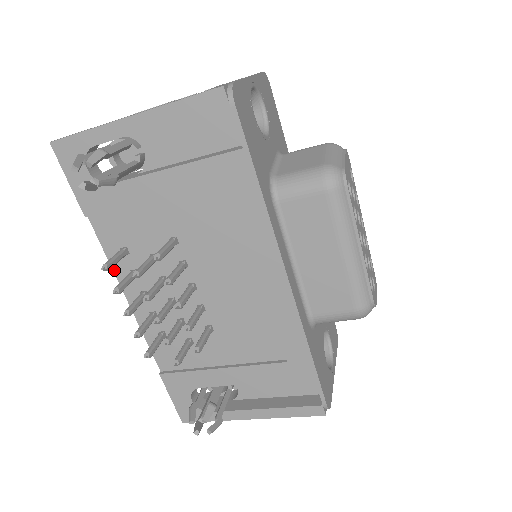
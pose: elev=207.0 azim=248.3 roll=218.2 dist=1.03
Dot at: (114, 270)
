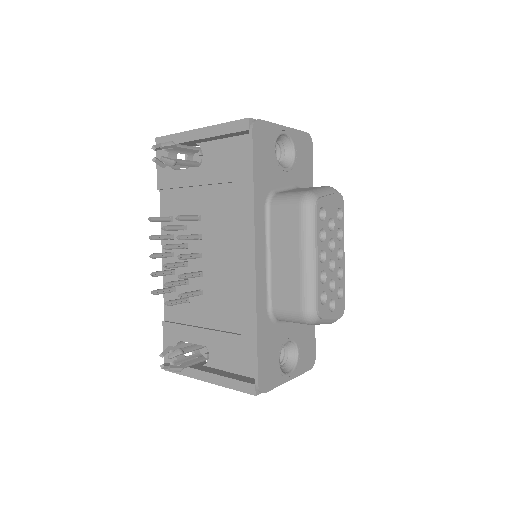
Dot at: (162, 232)
